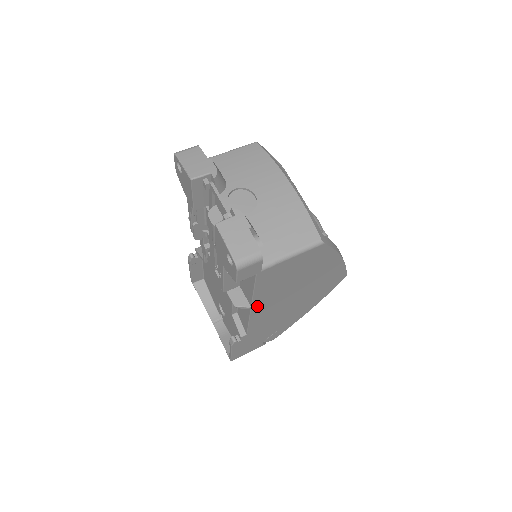
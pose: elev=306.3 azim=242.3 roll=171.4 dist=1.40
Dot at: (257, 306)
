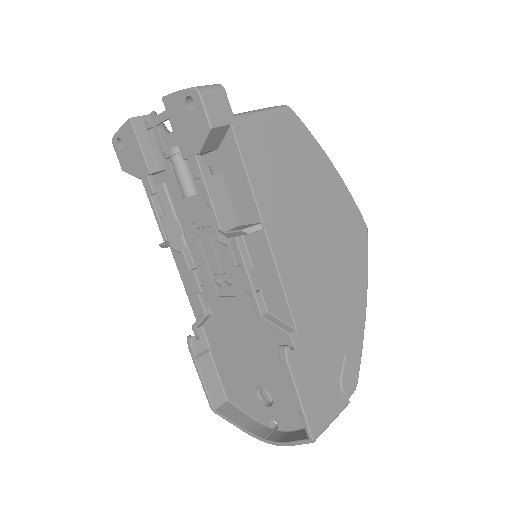
Dot at: (272, 229)
